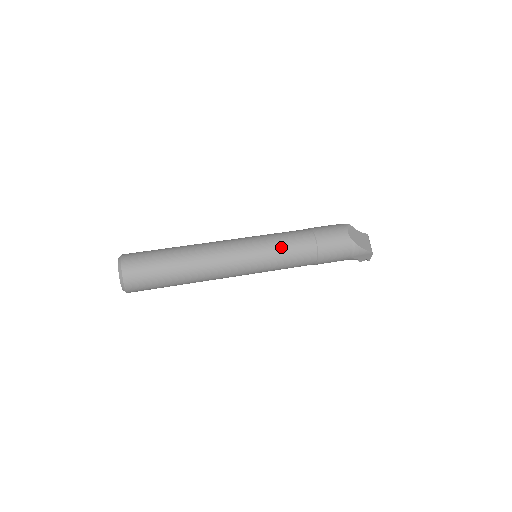
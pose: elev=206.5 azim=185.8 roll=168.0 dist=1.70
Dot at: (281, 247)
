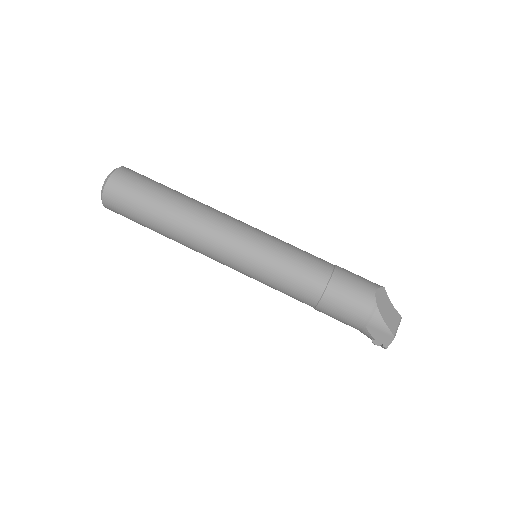
Dot at: (287, 255)
